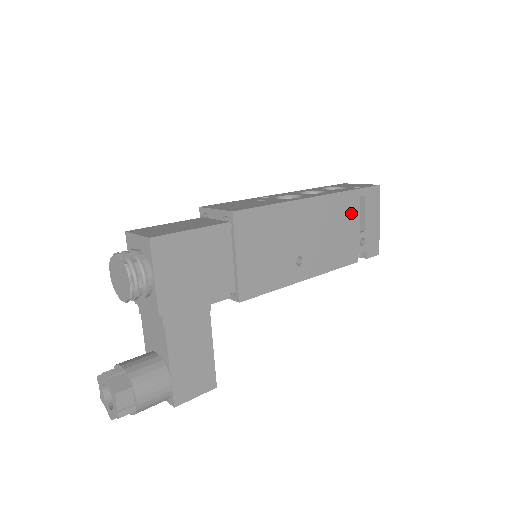
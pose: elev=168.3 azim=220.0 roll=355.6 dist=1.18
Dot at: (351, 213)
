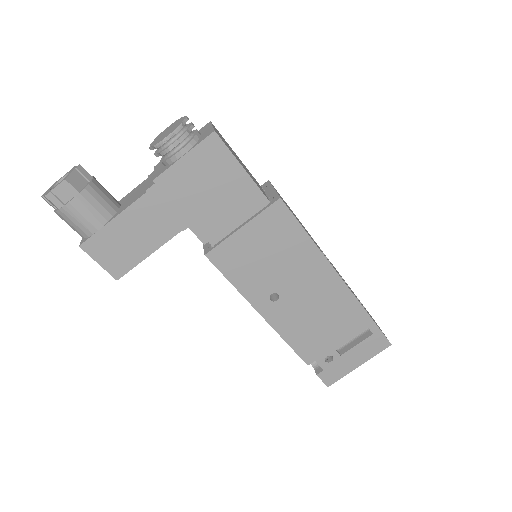
Dot at: (348, 328)
